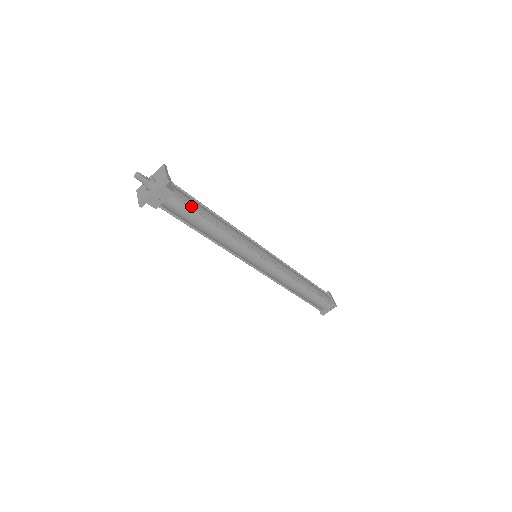
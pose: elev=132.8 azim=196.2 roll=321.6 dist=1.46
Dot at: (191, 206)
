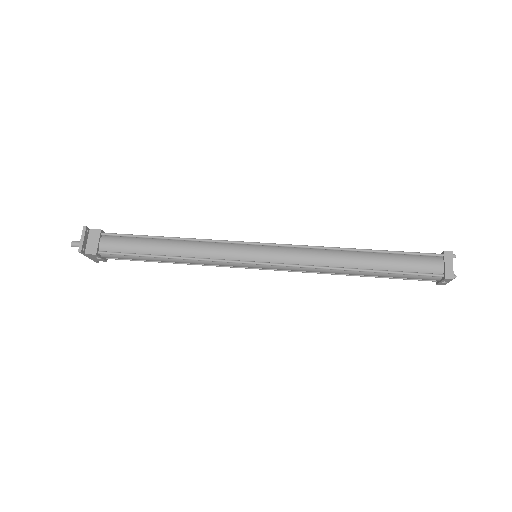
Dot at: (124, 255)
